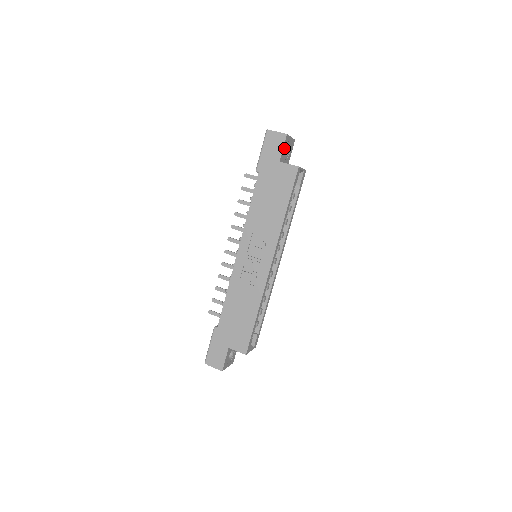
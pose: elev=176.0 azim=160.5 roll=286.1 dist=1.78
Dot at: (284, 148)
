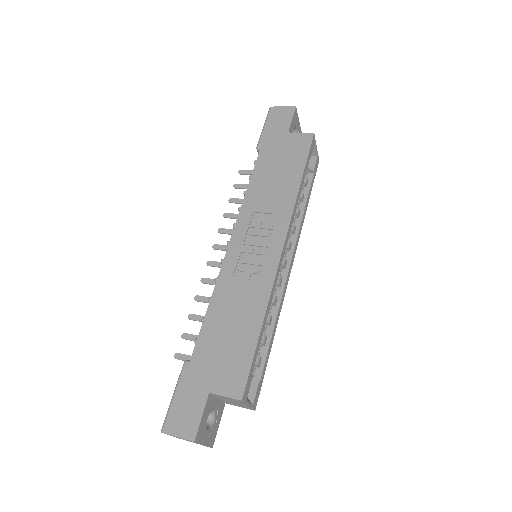
Dot at: (292, 123)
